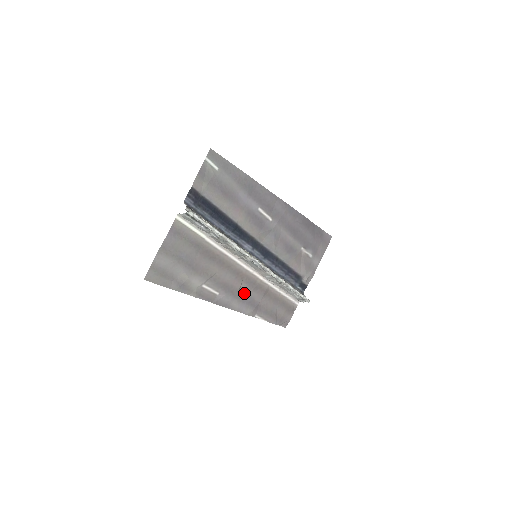
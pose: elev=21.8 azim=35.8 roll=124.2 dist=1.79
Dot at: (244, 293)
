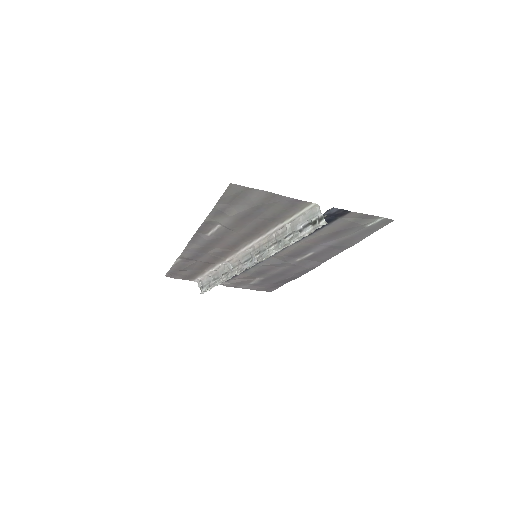
Dot at: (209, 250)
